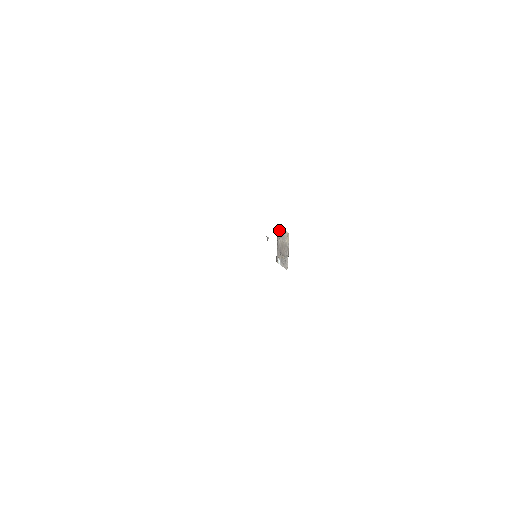
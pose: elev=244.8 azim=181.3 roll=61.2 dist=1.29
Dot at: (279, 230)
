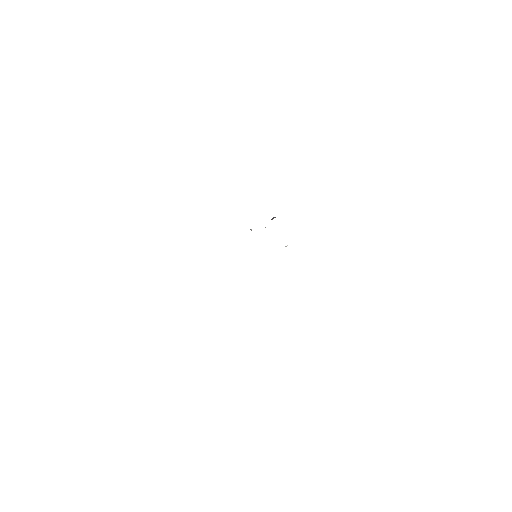
Dot at: occluded
